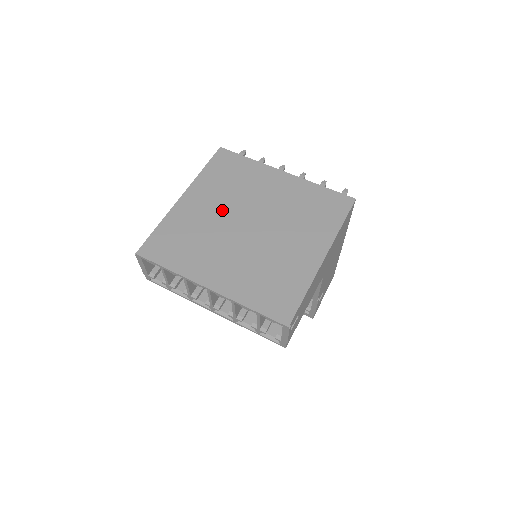
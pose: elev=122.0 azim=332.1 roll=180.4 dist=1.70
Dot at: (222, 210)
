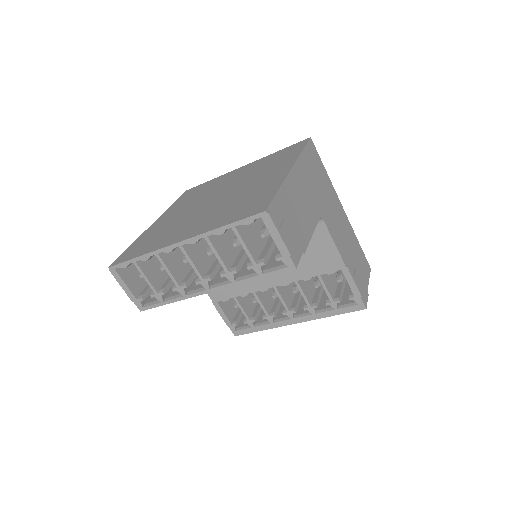
Dot at: (189, 208)
